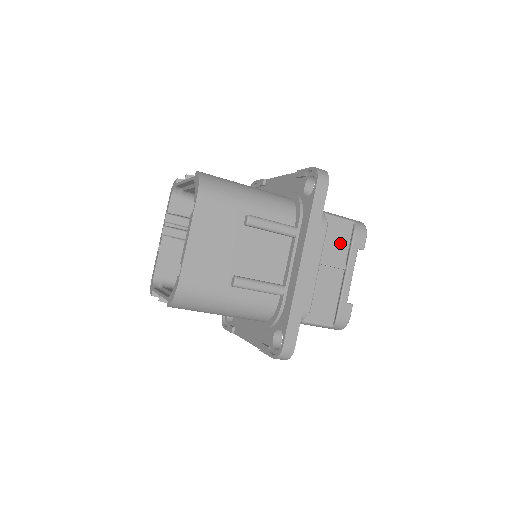
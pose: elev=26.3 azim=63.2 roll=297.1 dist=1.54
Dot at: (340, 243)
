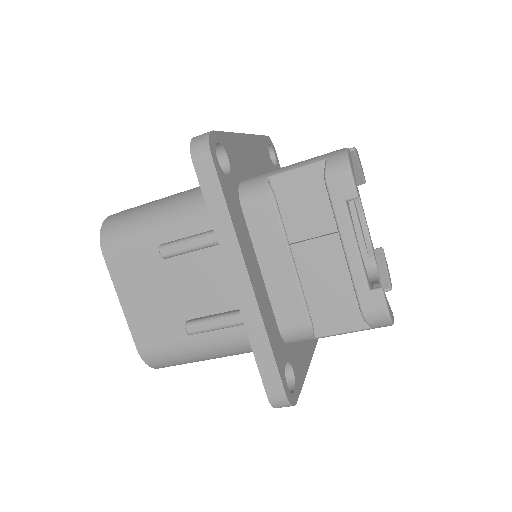
Dot at: (317, 205)
